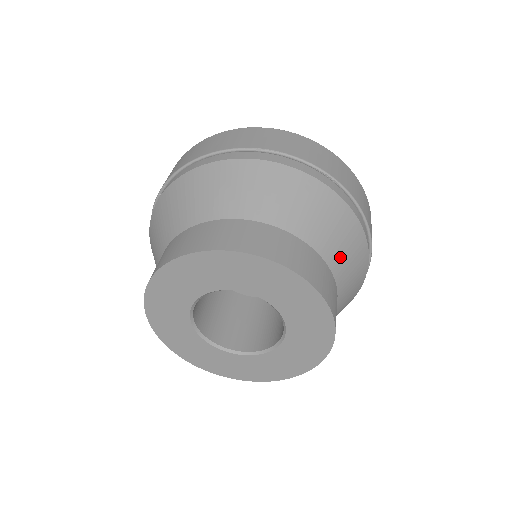
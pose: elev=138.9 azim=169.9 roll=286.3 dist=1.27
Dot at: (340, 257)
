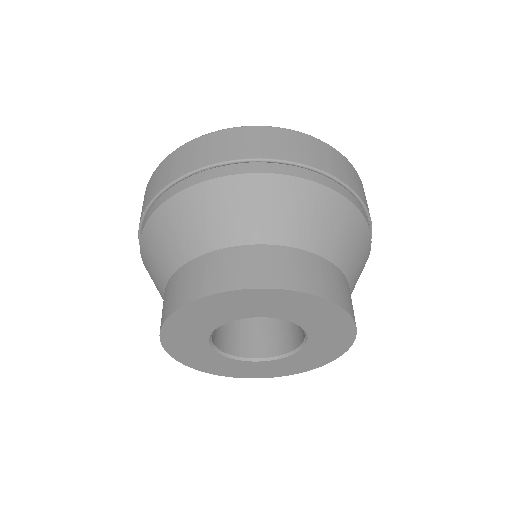
Dot at: (352, 291)
